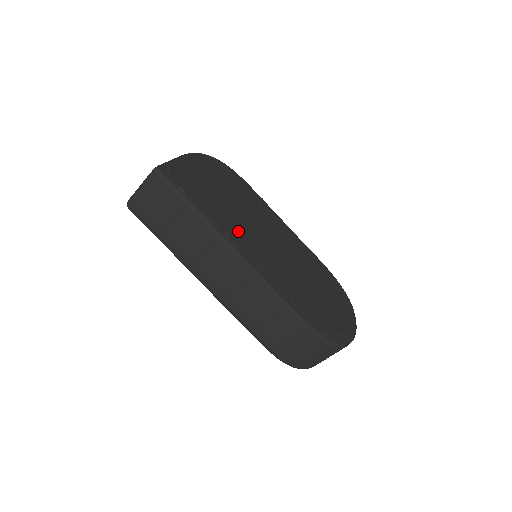
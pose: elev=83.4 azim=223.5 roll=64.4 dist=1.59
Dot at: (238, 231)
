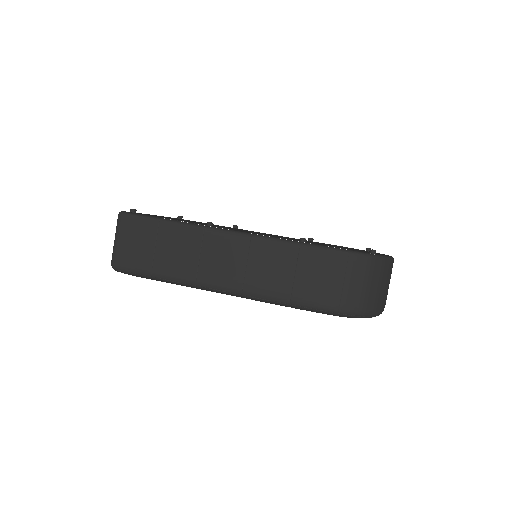
Dot at: (221, 227)
